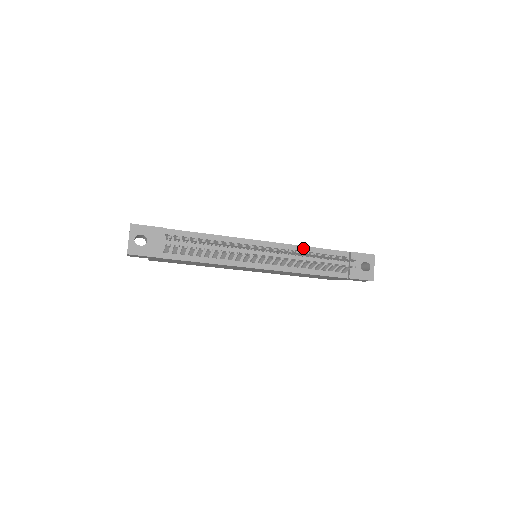
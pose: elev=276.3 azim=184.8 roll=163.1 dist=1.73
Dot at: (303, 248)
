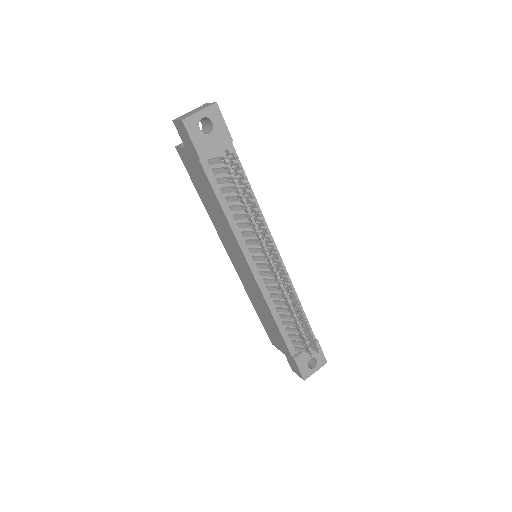
Dot at: occluded
